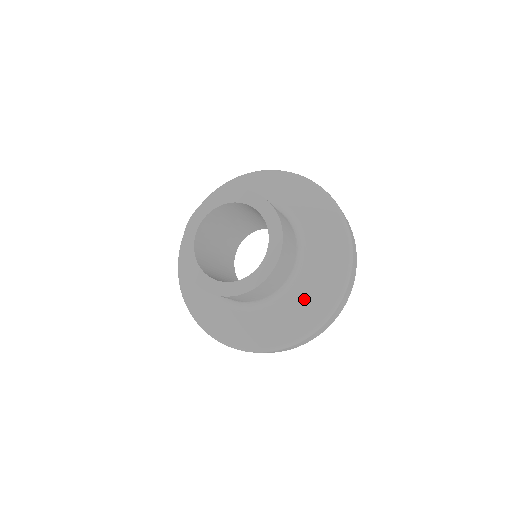
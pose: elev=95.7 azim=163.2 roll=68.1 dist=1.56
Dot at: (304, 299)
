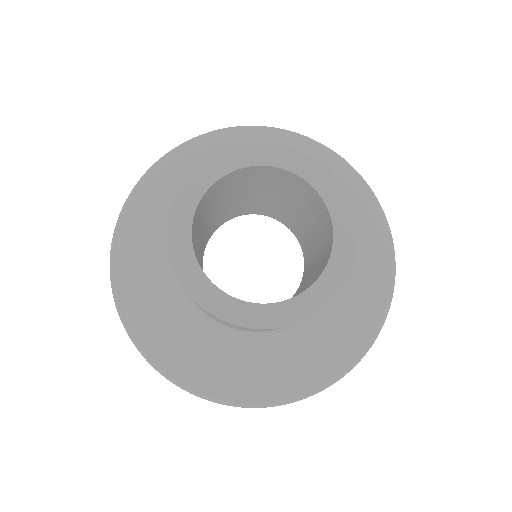
Dot at: (307, 351)
